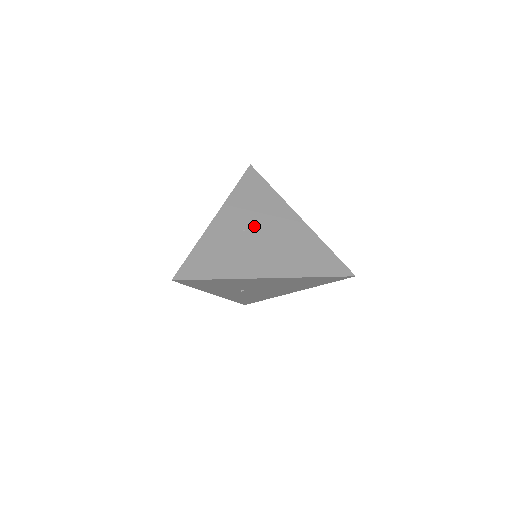
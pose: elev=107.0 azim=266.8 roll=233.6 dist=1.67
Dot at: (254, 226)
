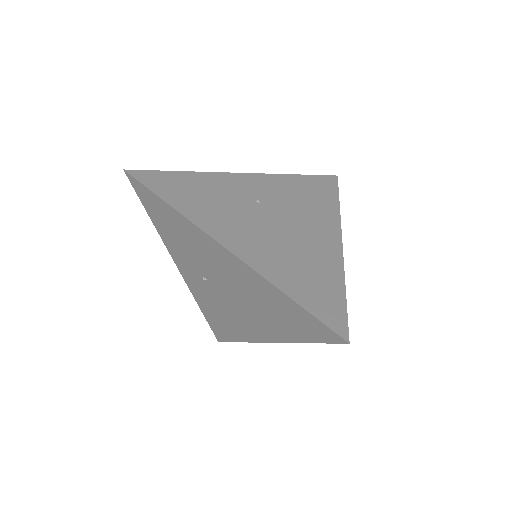
Dot at: (275, 208)
